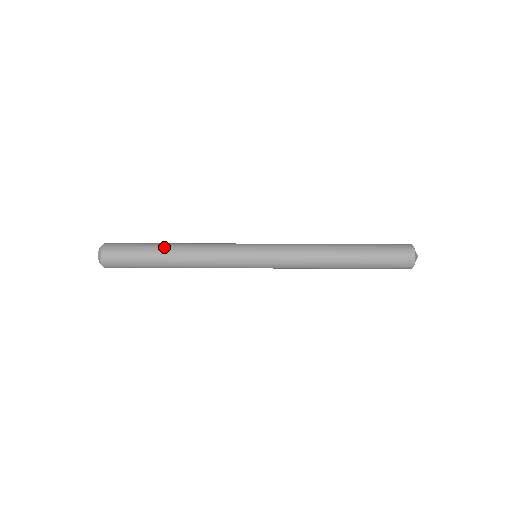
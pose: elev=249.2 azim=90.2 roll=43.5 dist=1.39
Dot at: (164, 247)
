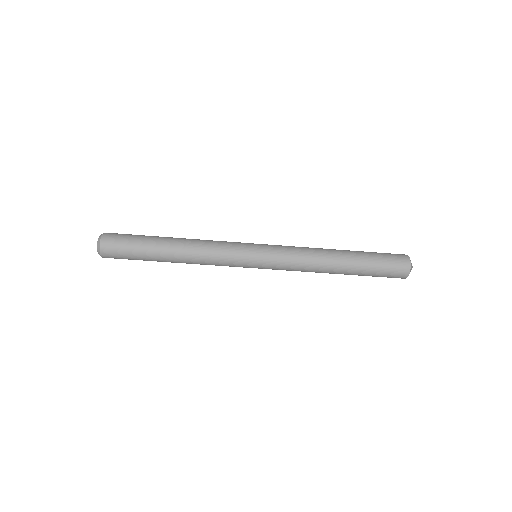
Dot at: (165, 242)
